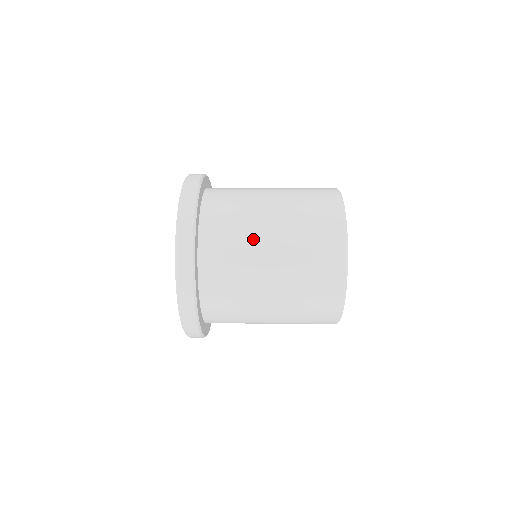
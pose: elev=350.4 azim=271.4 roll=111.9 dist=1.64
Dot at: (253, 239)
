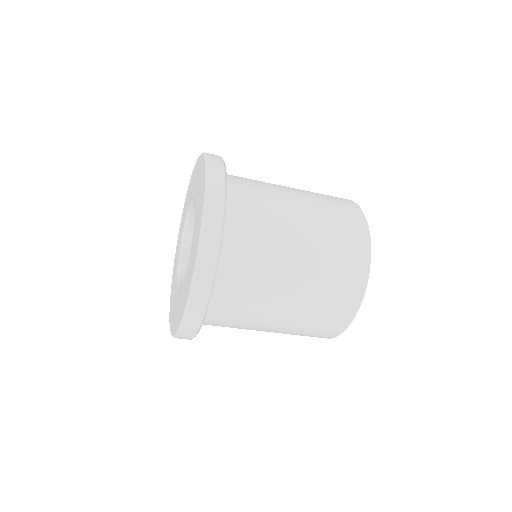
Dot at: occluded
